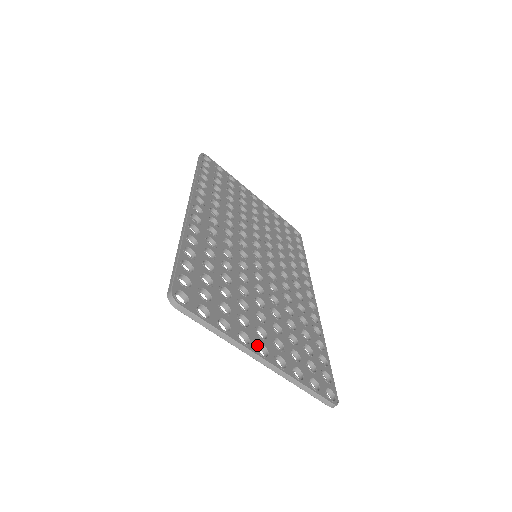
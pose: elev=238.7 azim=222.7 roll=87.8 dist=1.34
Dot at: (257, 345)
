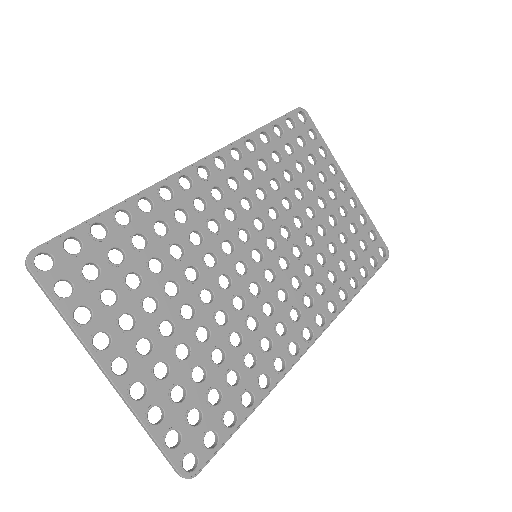
Dot at: (116, 357)
